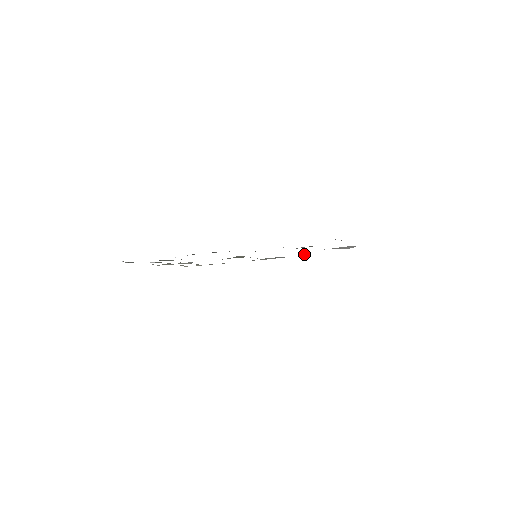
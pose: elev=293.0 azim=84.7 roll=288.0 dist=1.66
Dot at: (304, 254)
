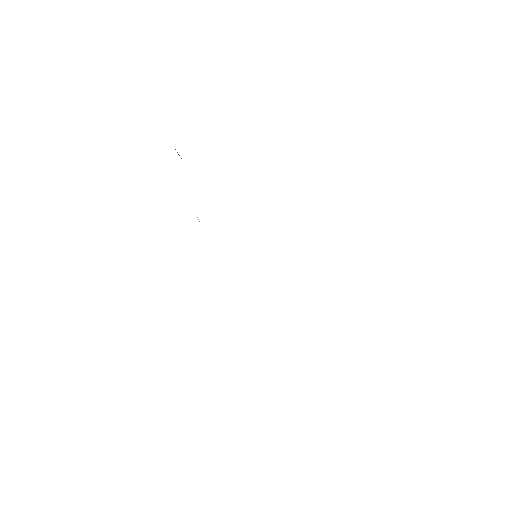
Dot at: occluded
